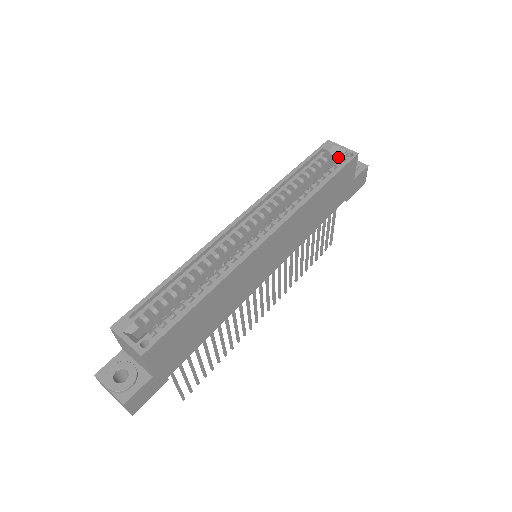
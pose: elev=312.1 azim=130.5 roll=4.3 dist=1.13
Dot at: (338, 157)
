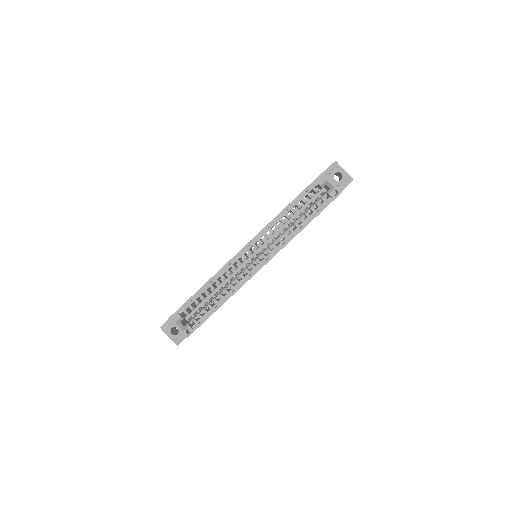
Dot at: (326, 192)
